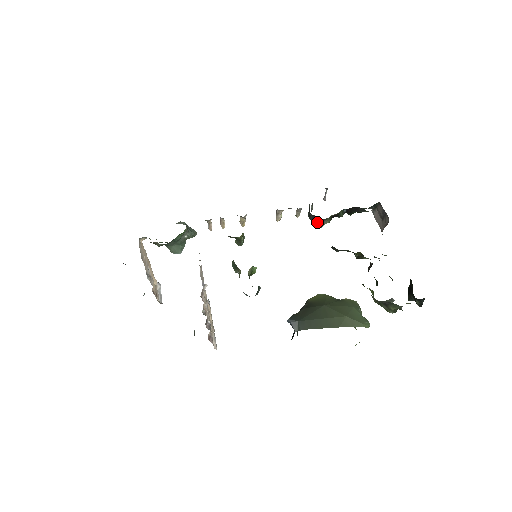
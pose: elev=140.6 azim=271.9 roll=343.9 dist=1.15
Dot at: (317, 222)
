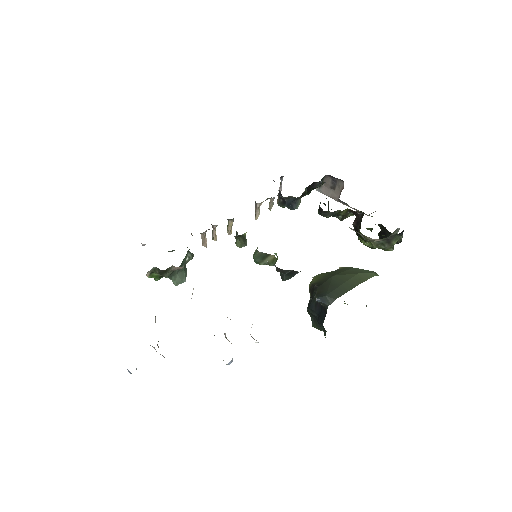
Dot at: (294, 204)
